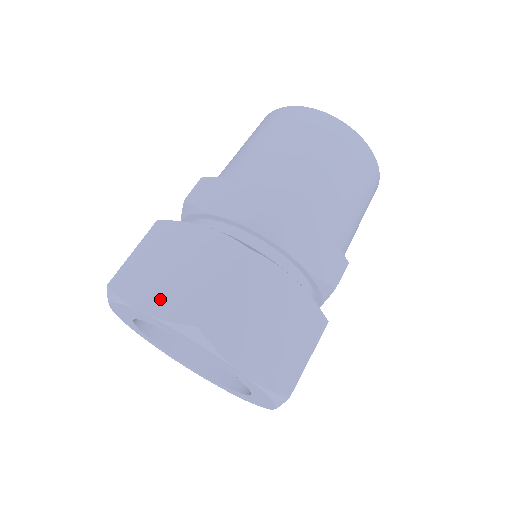
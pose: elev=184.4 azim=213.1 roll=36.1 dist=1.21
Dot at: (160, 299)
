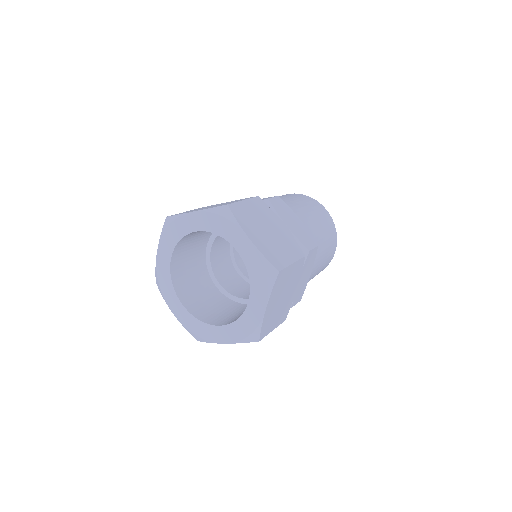
Dot at: occluded
